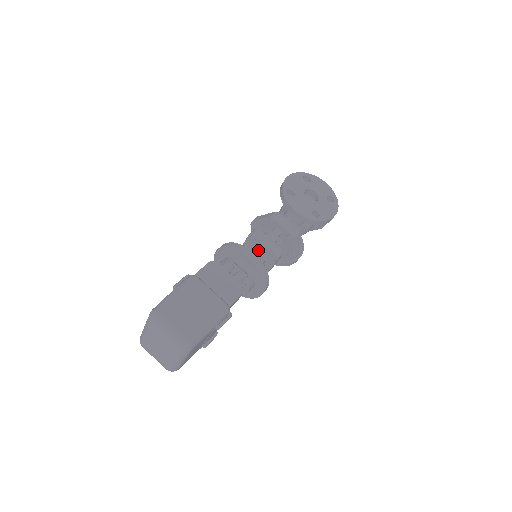
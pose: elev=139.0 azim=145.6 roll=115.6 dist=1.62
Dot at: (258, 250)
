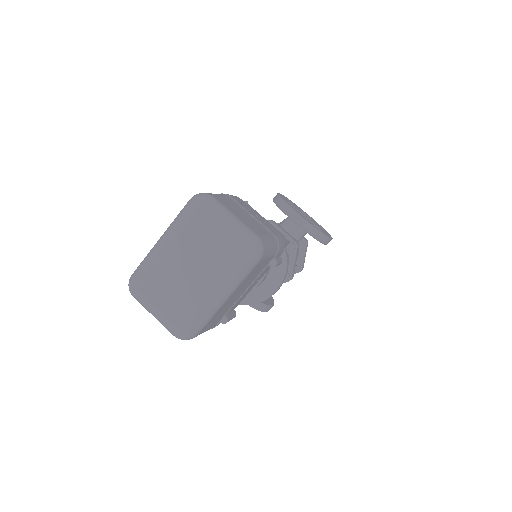
Dot at: occluded
